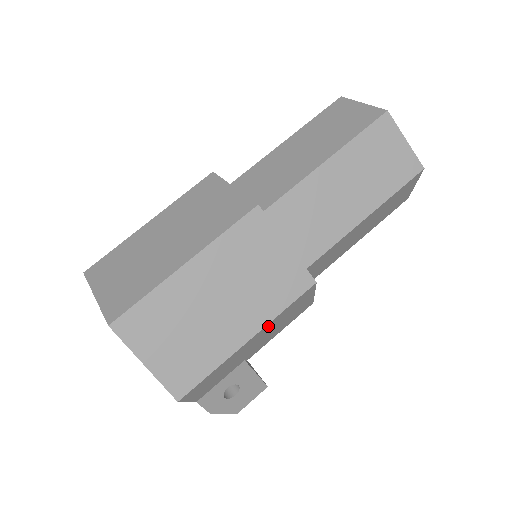
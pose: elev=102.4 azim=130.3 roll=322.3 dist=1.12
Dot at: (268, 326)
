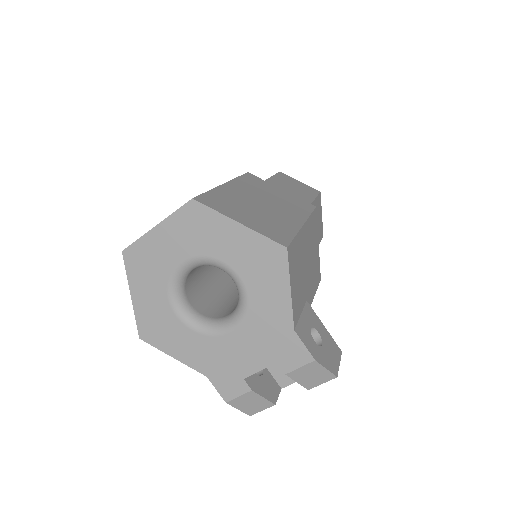
Dot at: (308, 228)
